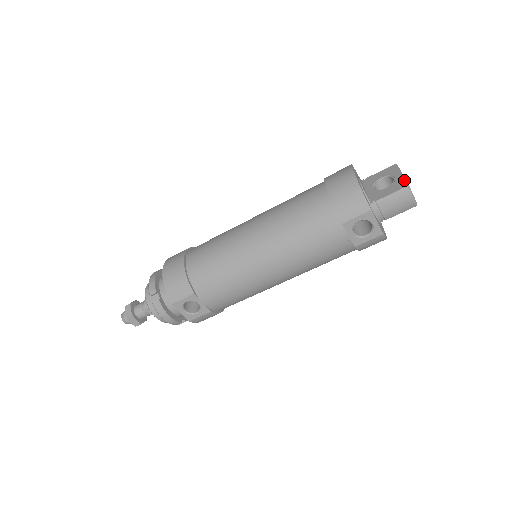
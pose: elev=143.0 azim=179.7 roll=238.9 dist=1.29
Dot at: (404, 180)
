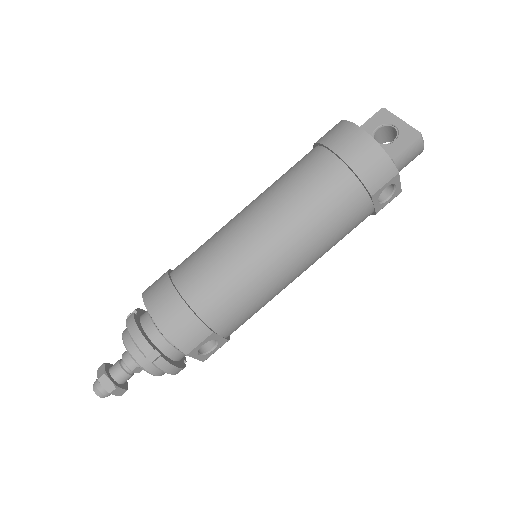
Dot at: (411, 128)
